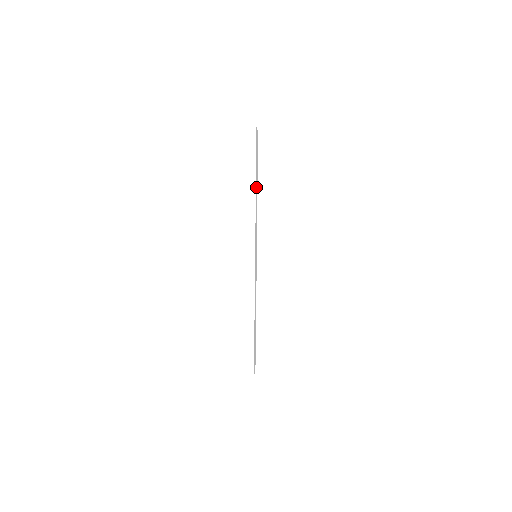
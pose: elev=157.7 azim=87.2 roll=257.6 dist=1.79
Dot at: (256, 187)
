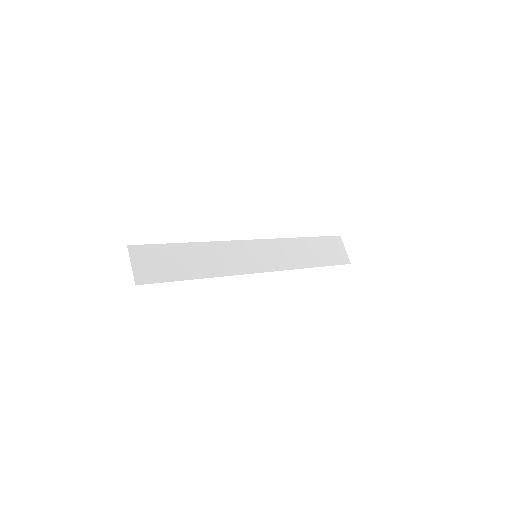
Dot at: (307, 248)
